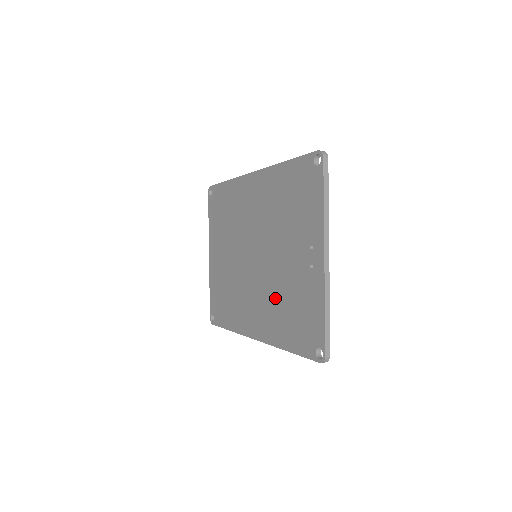
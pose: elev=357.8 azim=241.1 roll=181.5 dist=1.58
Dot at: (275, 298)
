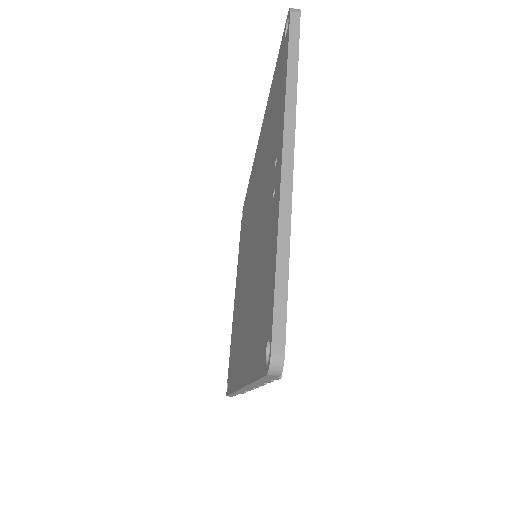
Dot at: (252, 295)
